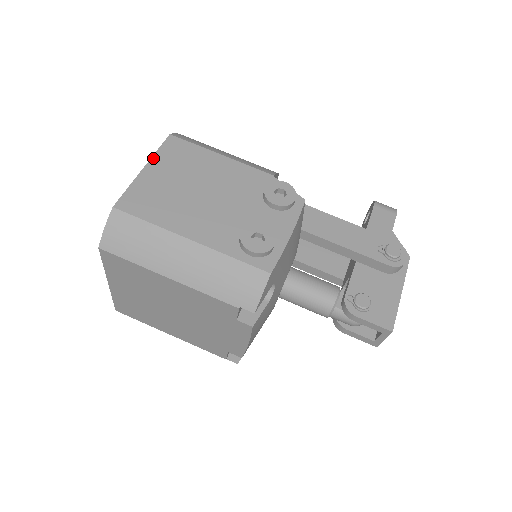
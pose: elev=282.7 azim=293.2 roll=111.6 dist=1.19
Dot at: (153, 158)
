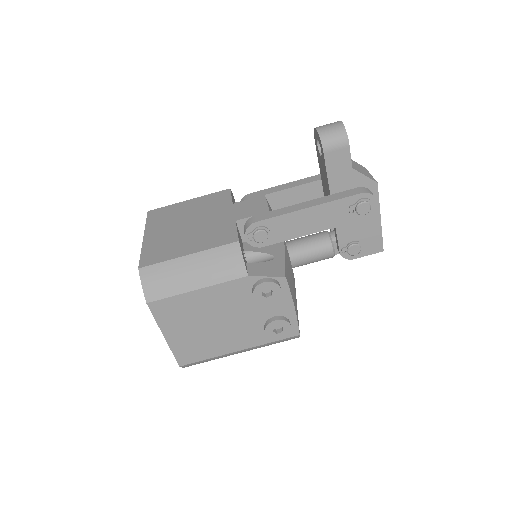
Dot at: (160, 327)
